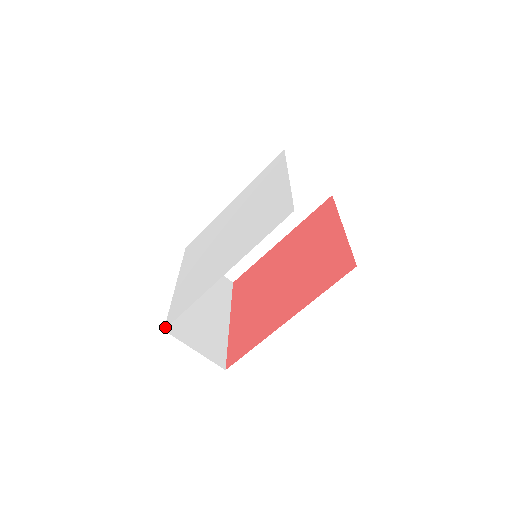
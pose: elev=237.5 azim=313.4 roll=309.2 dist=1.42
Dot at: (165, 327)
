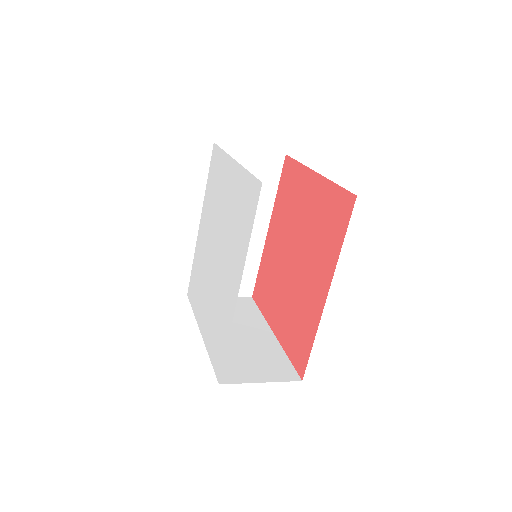
Dot at: (218, 380)
